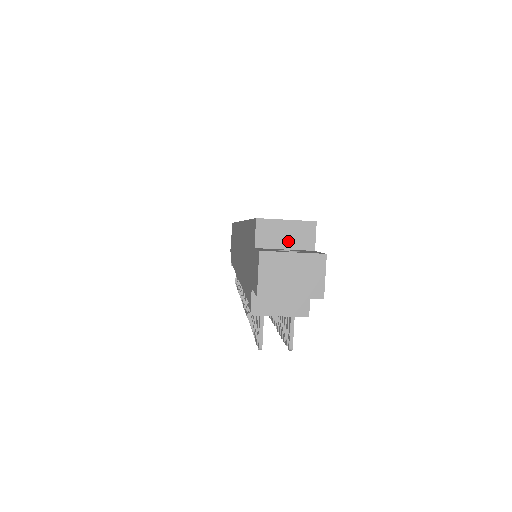
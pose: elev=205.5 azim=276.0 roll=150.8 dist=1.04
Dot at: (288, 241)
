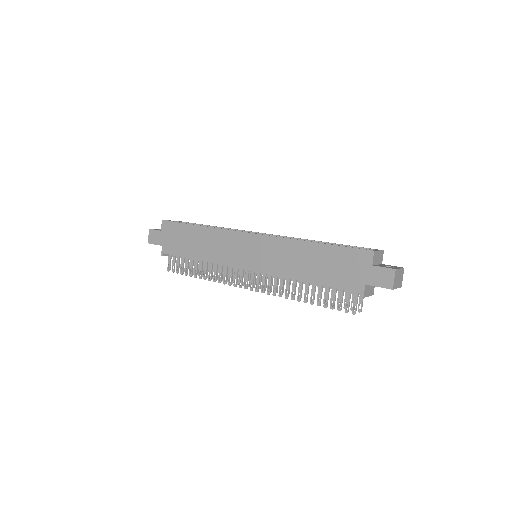
Dot at: (378, 261)
